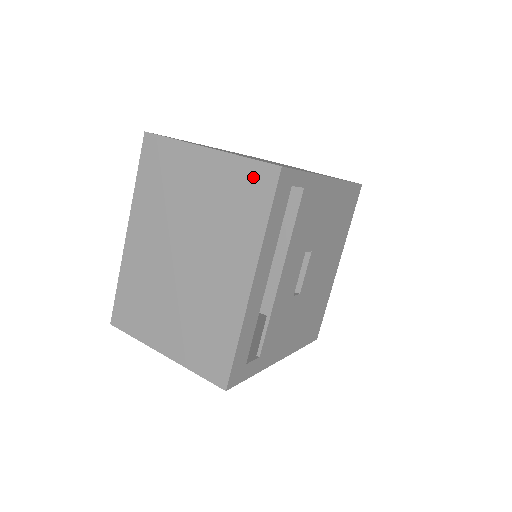
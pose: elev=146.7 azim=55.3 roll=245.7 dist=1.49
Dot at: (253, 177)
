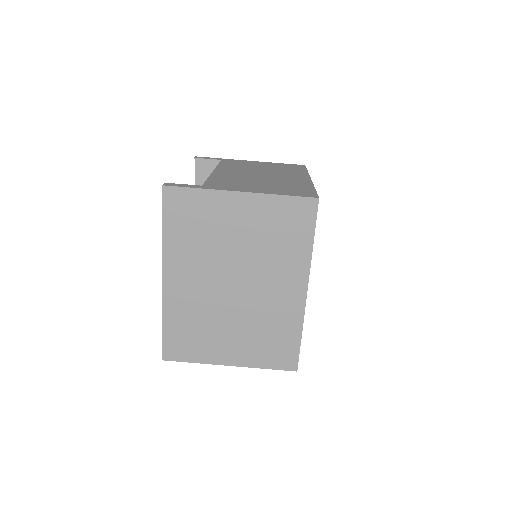
Dot at: occluded
